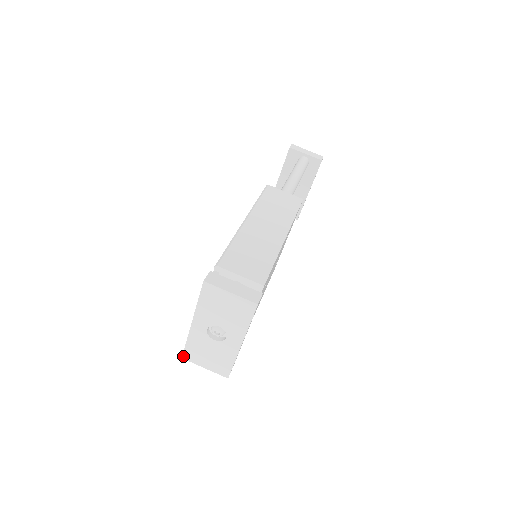
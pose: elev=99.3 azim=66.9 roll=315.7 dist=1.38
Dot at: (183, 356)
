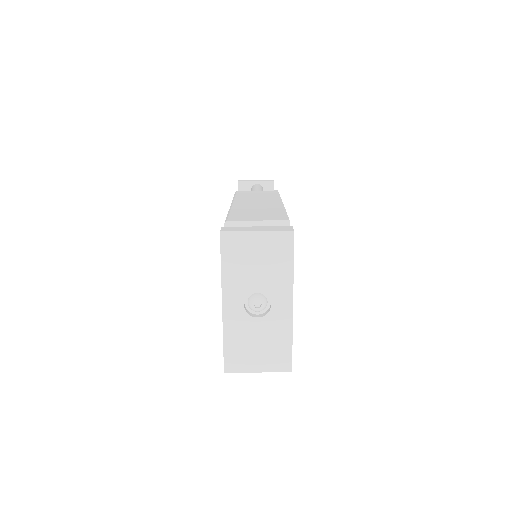
Dot at: (225, 368)
